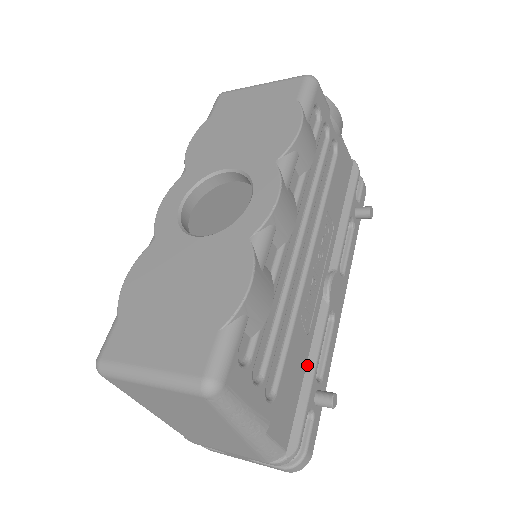
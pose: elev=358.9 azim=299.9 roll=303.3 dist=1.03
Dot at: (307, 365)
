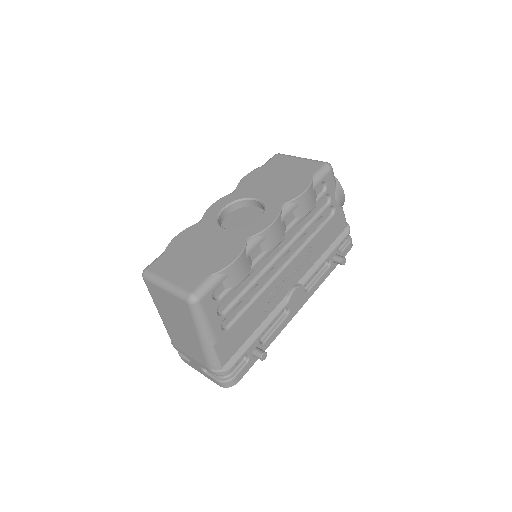
Dot at: (257, 329)
